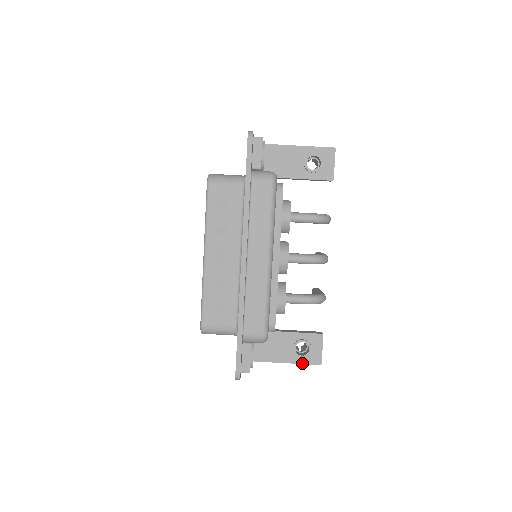
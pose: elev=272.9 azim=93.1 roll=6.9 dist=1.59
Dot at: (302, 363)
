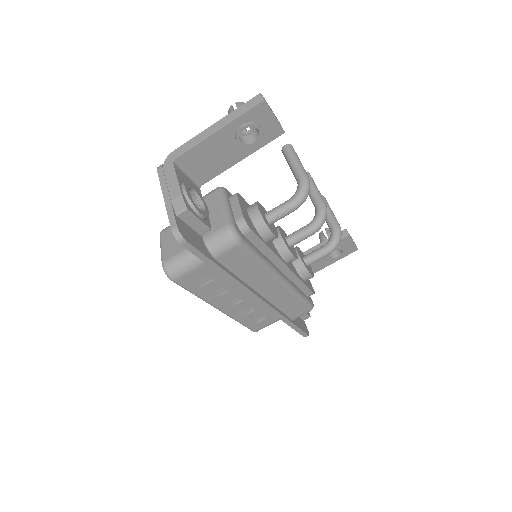
Dot at: (341, 258)
